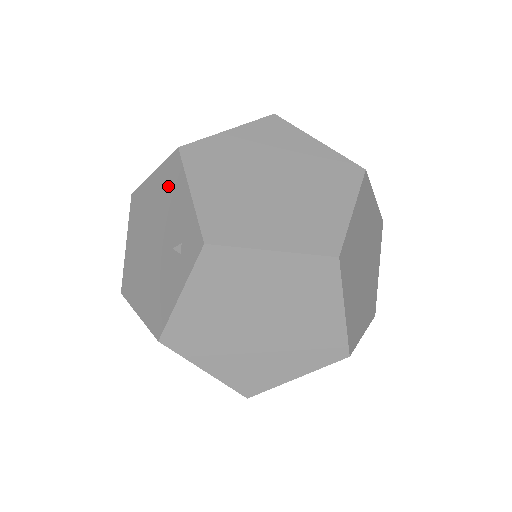
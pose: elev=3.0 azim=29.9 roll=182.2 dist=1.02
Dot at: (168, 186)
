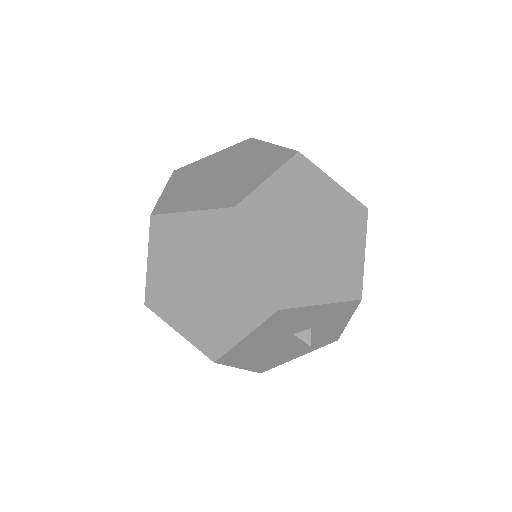
Dot at: occluded
